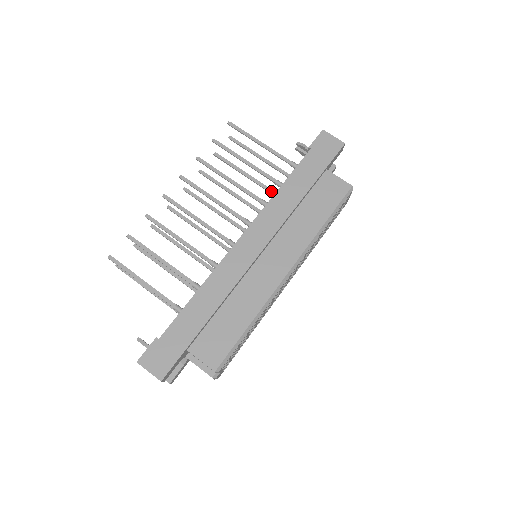
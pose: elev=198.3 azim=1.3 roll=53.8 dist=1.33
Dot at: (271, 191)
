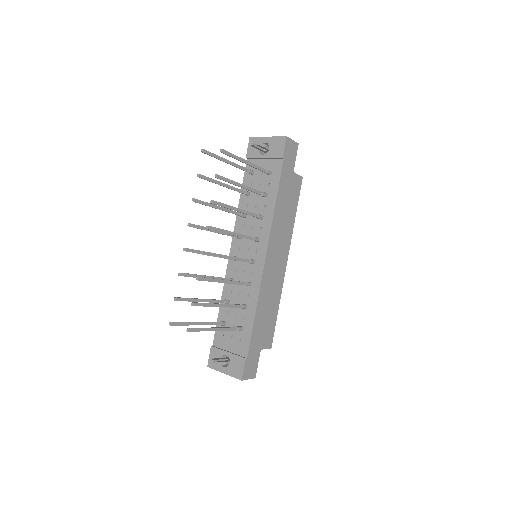
Dot at: (243, 192)
